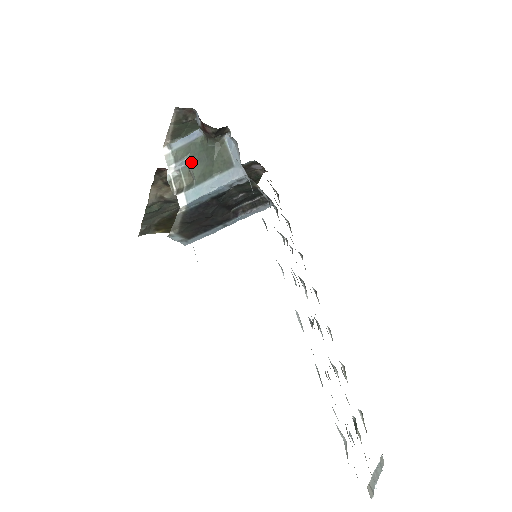
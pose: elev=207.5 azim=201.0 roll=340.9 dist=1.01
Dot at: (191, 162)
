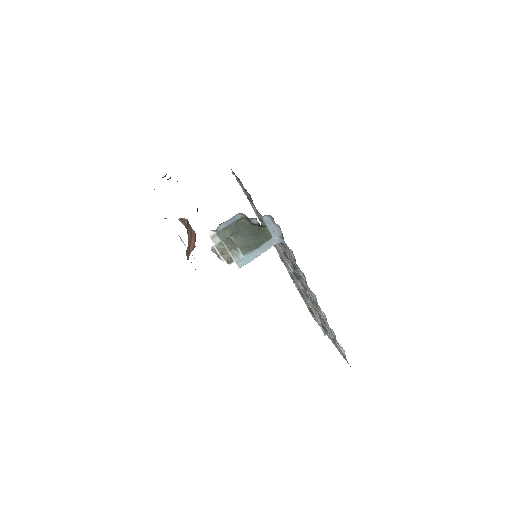
Dot at: (235, 238)
